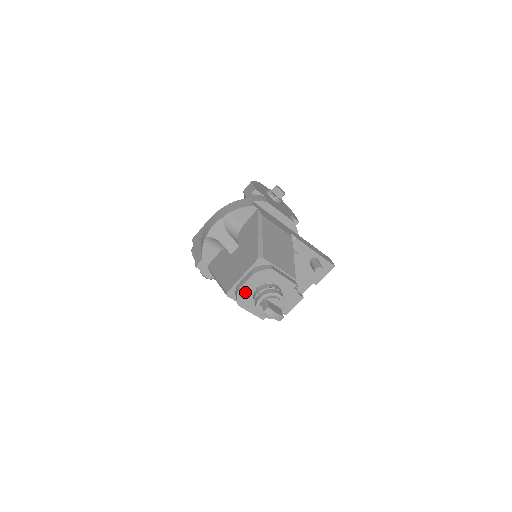
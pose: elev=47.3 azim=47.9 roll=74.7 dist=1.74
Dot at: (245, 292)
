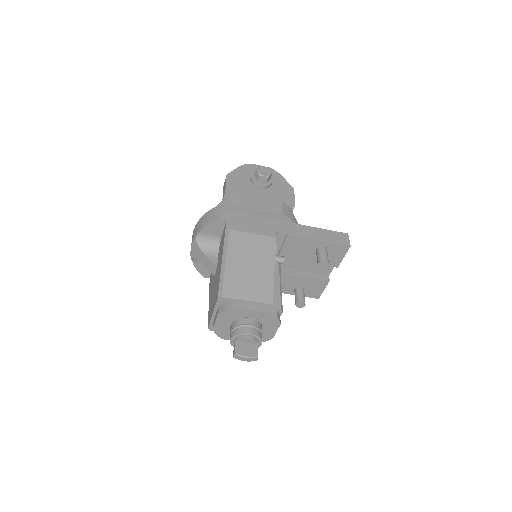
Dot at: (221, 329)
